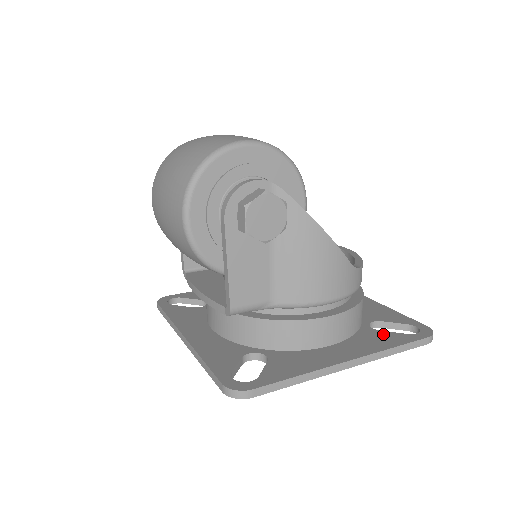
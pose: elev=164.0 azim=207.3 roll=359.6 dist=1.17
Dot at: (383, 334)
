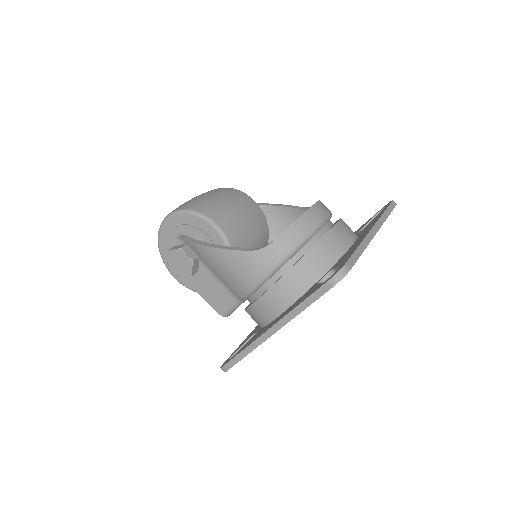
Dot at: (312, 289)
